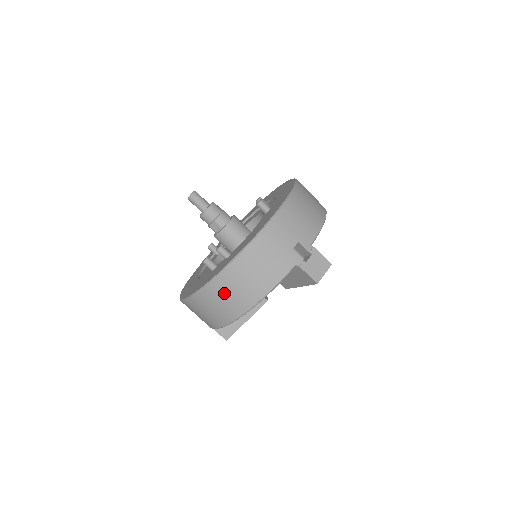
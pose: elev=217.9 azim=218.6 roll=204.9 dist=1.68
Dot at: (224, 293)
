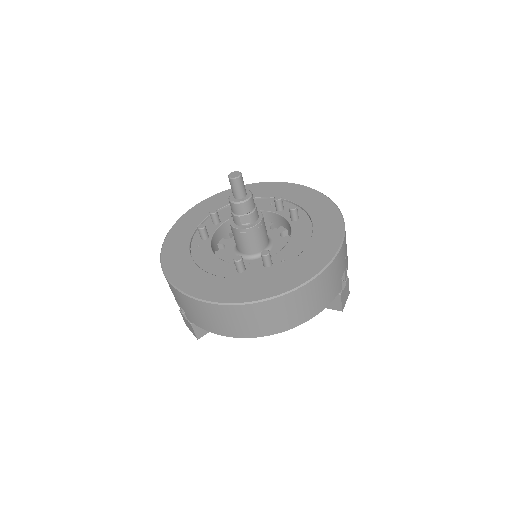
Dot at: (279, 311)
